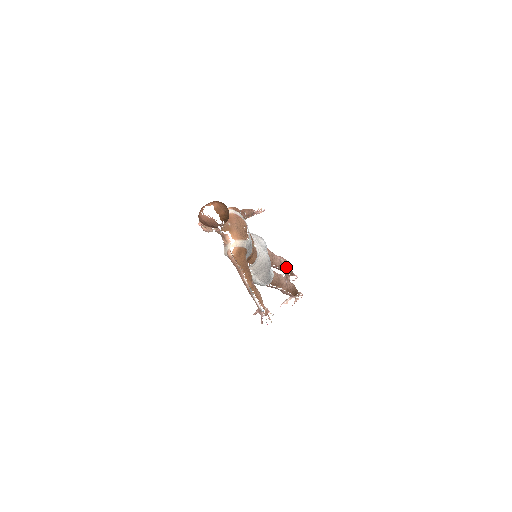
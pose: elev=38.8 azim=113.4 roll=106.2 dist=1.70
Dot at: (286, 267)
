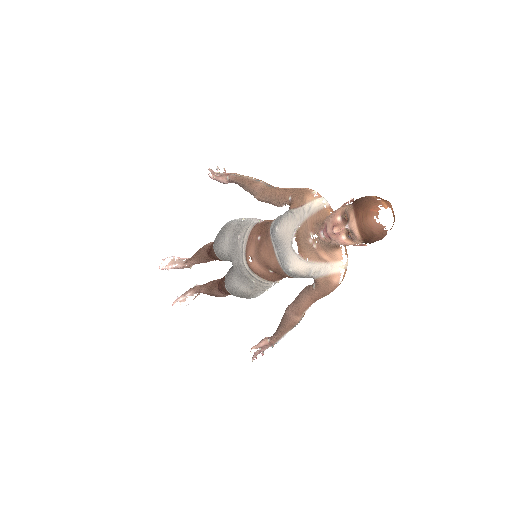
Dot at: occluded
